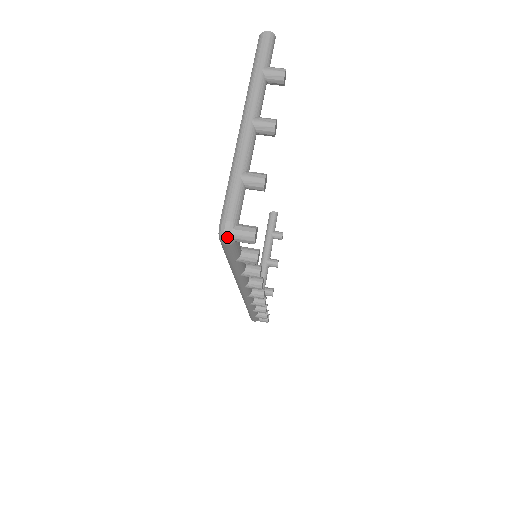
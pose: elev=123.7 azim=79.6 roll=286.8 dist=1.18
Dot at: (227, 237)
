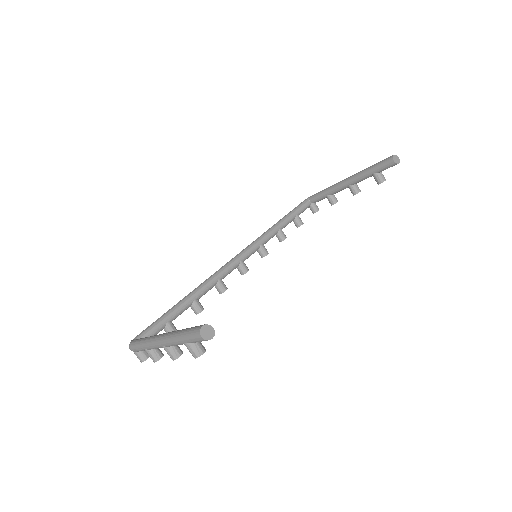
Dot at: occluded
